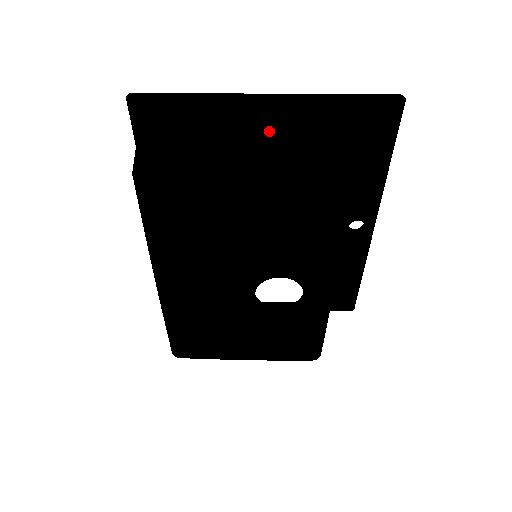
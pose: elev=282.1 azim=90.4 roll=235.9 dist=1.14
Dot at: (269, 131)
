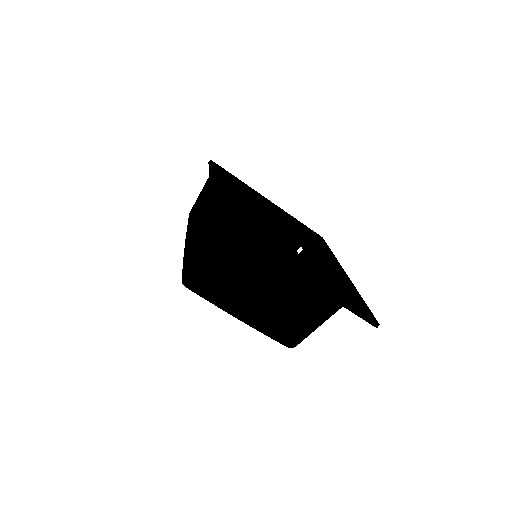
Dot at: (280, 299)
